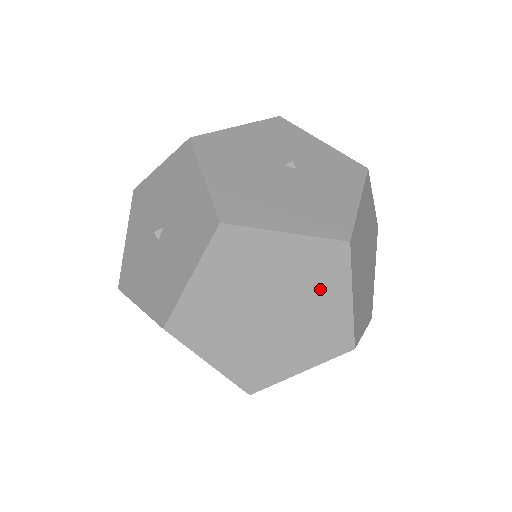
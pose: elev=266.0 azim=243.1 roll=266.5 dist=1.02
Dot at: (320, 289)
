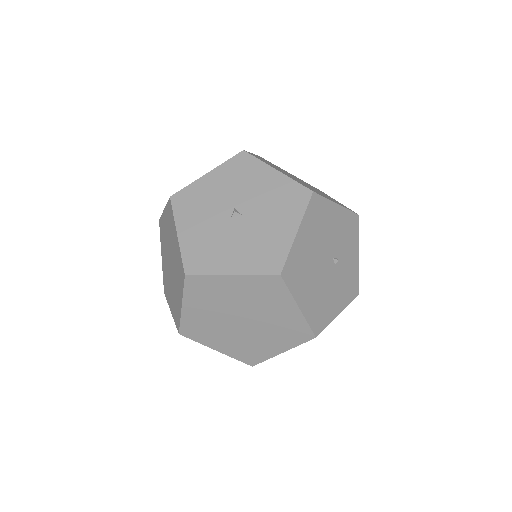
Dot at: (276, 337)
